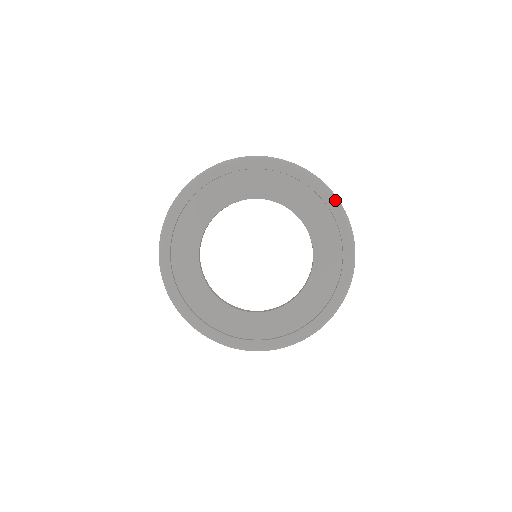
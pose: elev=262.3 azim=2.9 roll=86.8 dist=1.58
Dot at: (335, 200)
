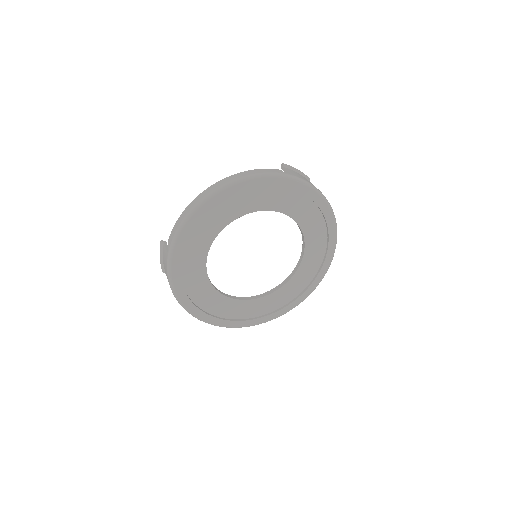
Dot at: (250, 180)
